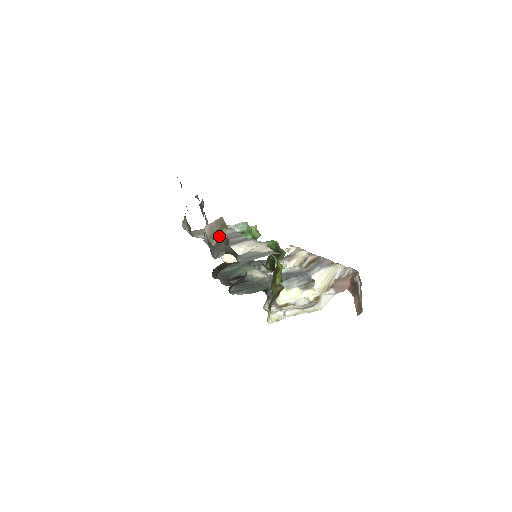
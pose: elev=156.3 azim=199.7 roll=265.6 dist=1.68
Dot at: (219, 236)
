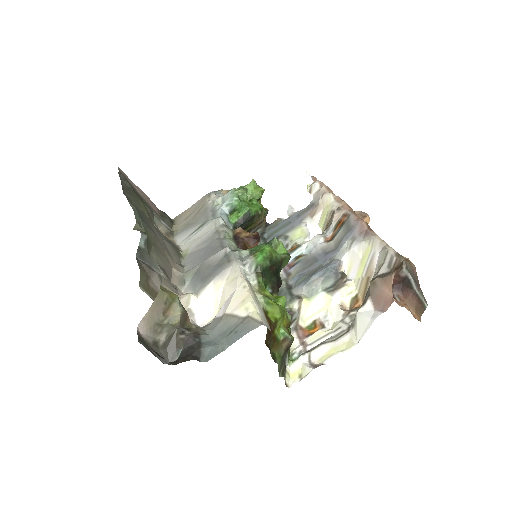
Dot at: (166, 324)
